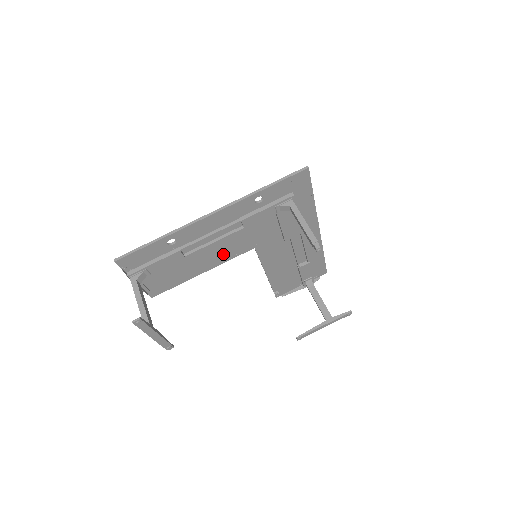
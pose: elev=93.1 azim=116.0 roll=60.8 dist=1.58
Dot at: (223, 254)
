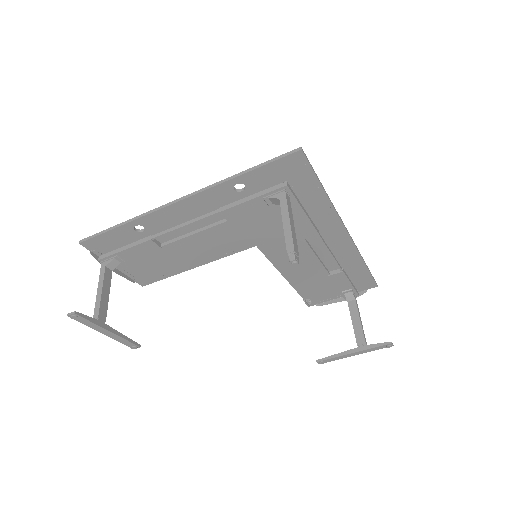
Dot at: (215, 249)
